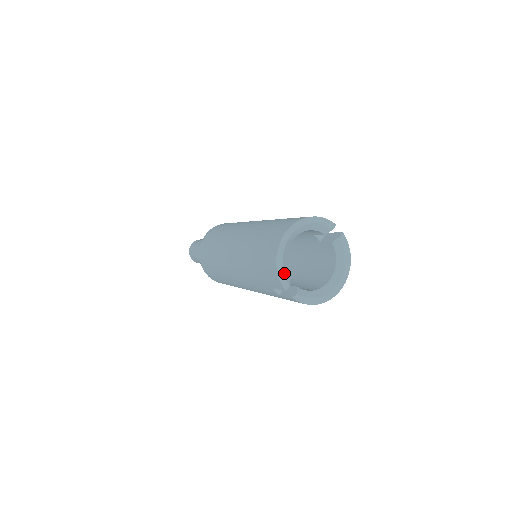
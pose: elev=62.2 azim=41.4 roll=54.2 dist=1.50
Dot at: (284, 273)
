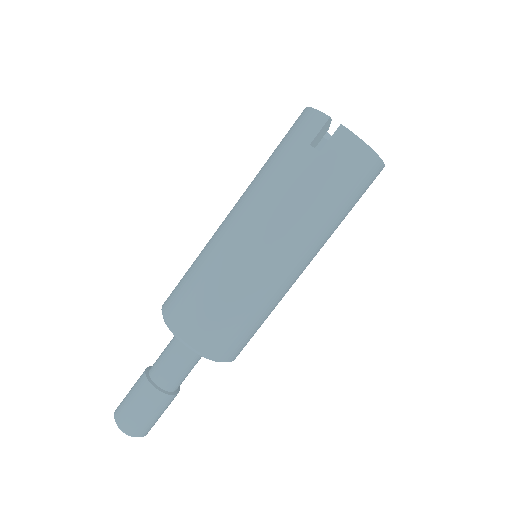
Dot at: occluded
